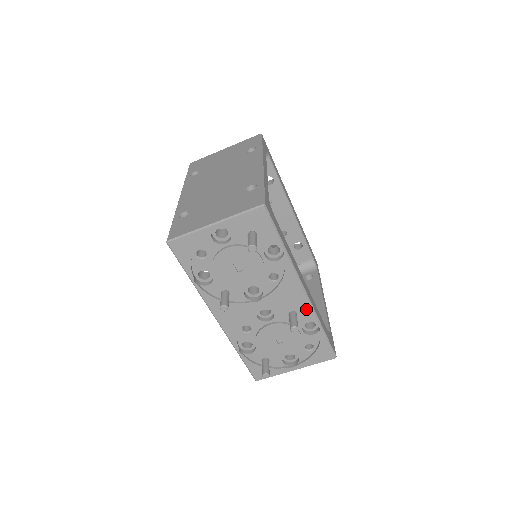
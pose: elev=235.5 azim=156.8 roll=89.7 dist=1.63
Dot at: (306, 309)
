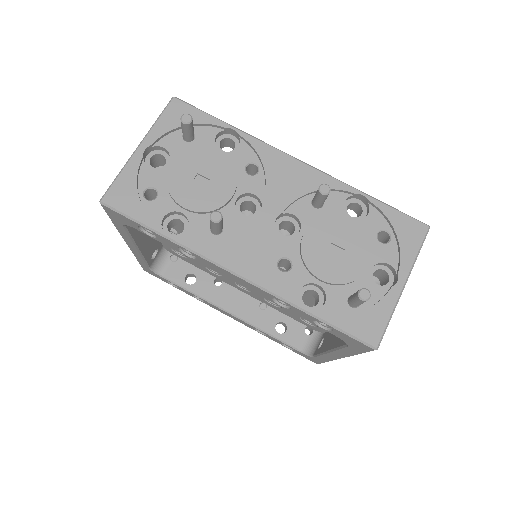
Dot at: (323, 181)
